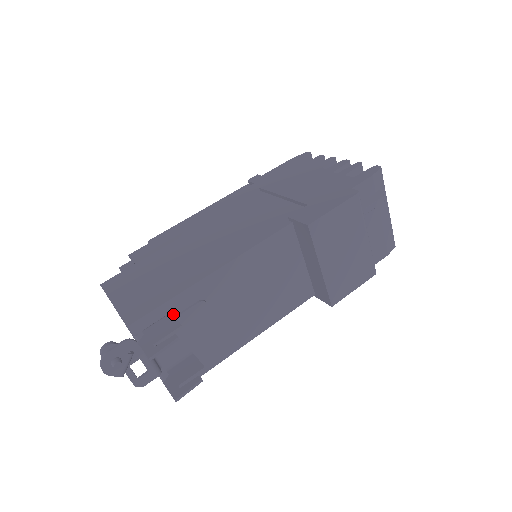
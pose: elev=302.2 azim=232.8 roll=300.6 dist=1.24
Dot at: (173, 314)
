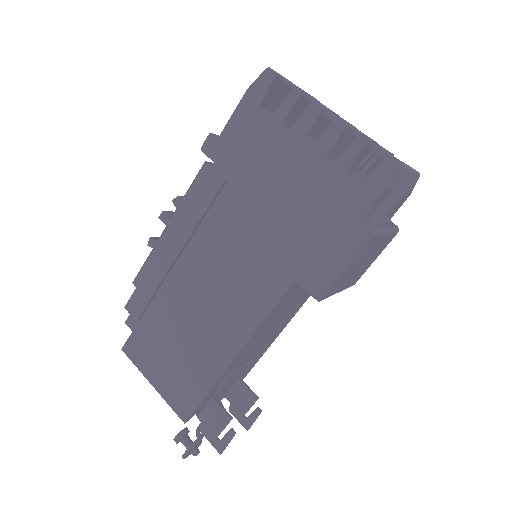
Dot at: (214, 391)
